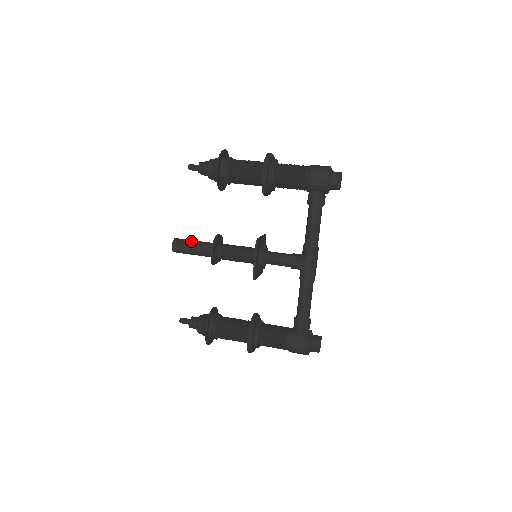
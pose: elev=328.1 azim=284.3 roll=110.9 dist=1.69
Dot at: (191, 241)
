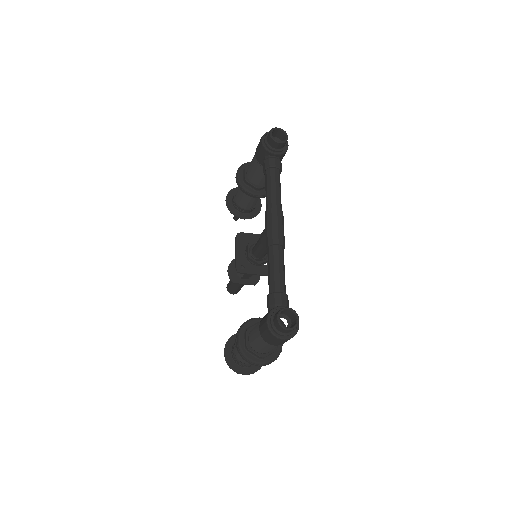
Dot at: occluded
